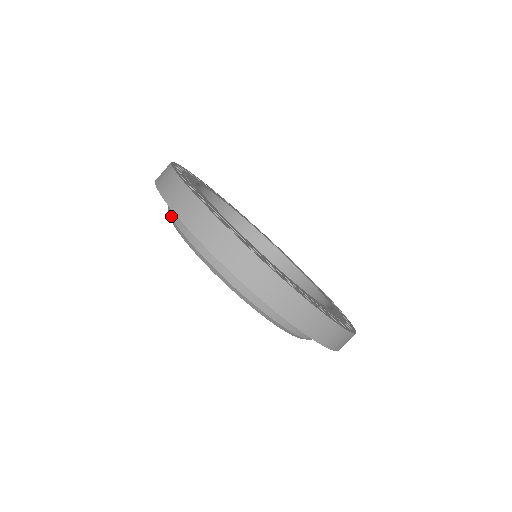
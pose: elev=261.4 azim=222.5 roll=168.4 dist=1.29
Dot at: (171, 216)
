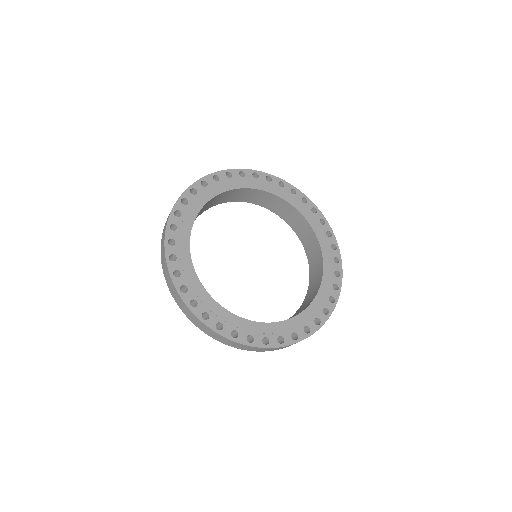
Dot at: occluded
